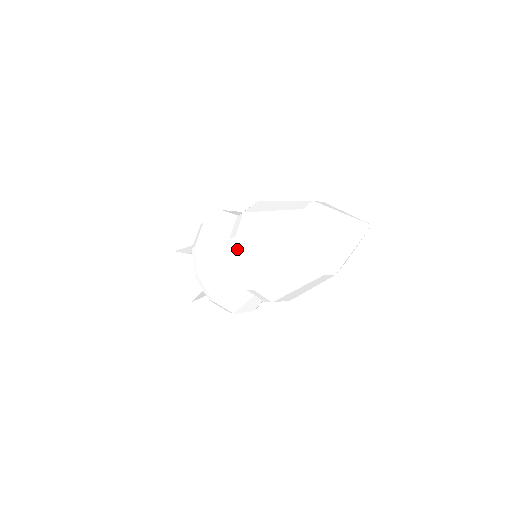
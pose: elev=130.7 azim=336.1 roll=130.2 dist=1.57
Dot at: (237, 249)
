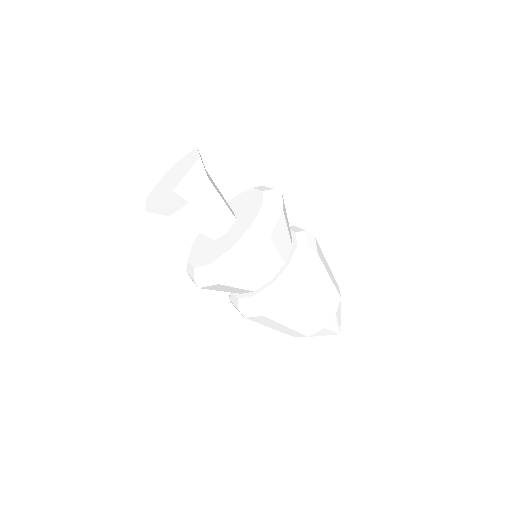
Dot at: (255, 317)
